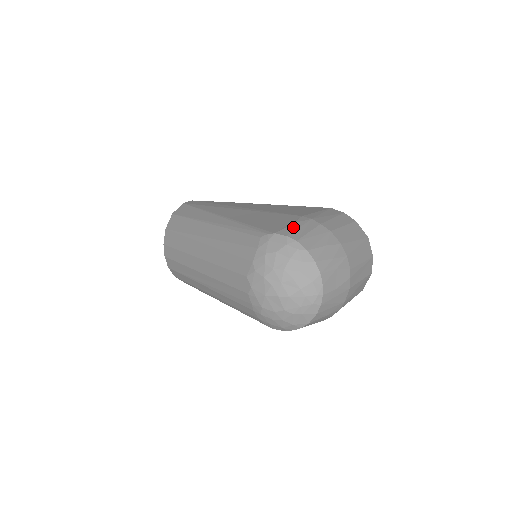
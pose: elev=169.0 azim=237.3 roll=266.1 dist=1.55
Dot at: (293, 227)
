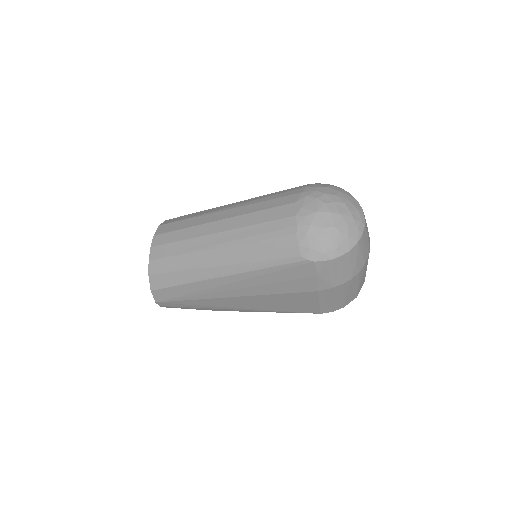
Dot at: occluded
